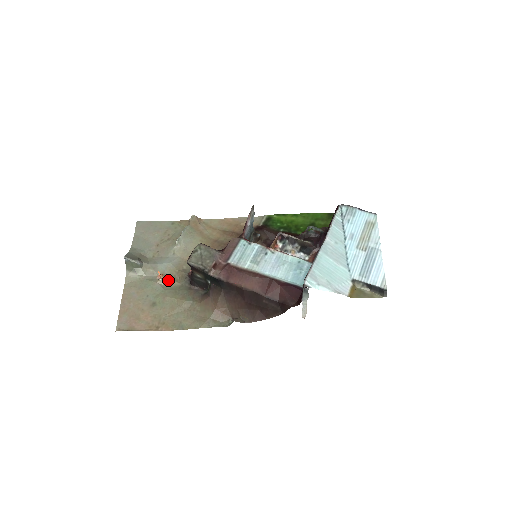
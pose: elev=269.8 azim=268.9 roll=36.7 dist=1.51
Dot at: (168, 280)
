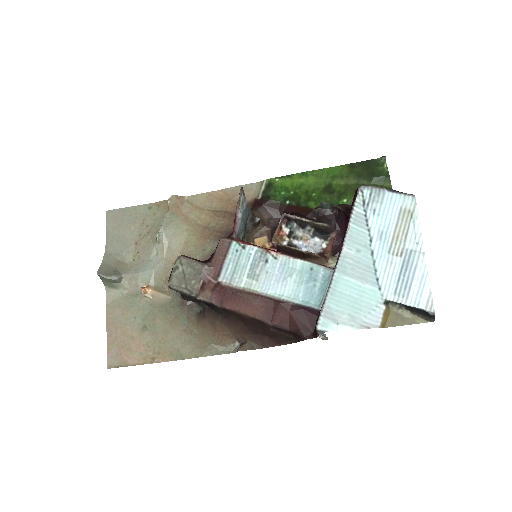
Dot at: (155, 293)
